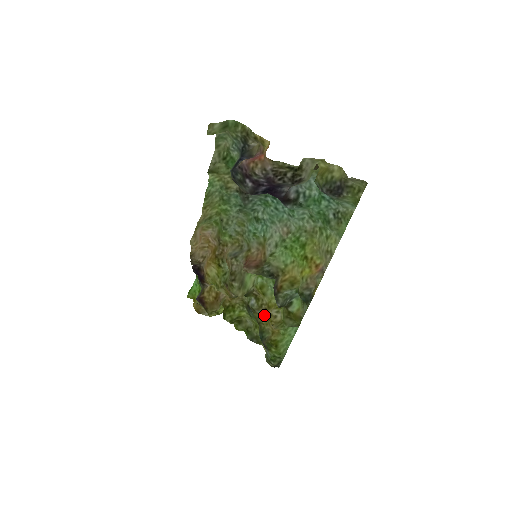
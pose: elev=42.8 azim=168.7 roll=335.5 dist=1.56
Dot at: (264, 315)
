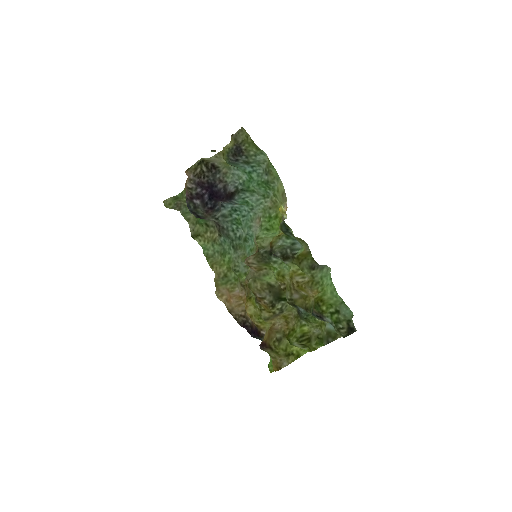
Dot at: (300, 295)
